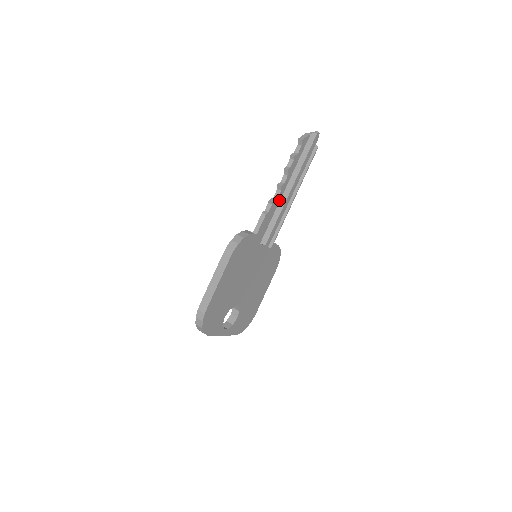
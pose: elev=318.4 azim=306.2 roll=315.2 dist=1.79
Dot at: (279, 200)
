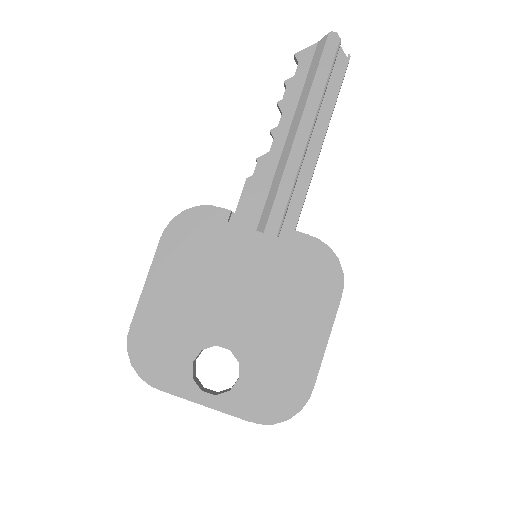
Dot at: (279, 155)
